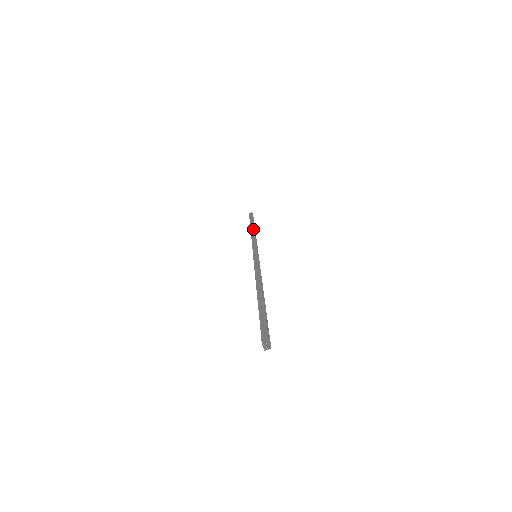
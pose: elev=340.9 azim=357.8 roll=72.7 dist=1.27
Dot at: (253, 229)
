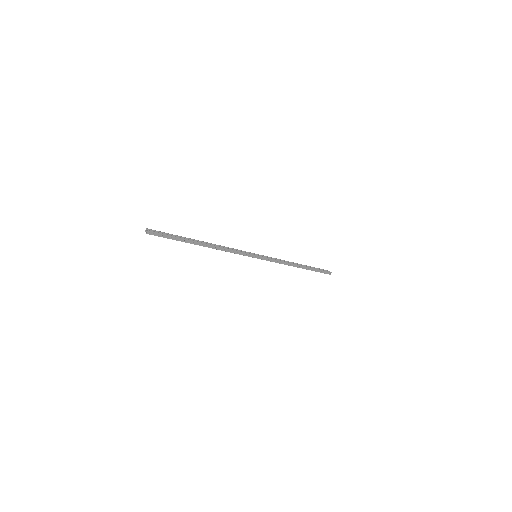
Dot at: occluded
